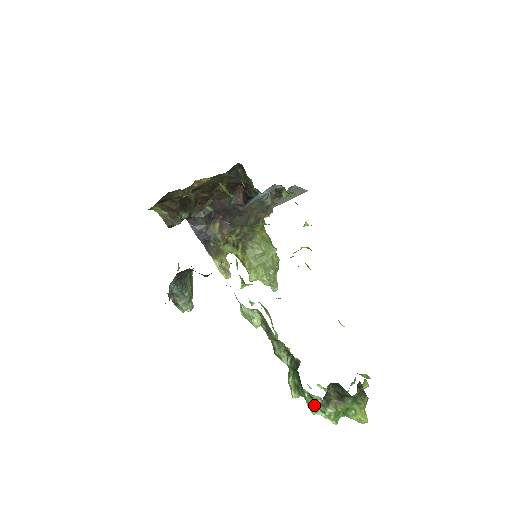
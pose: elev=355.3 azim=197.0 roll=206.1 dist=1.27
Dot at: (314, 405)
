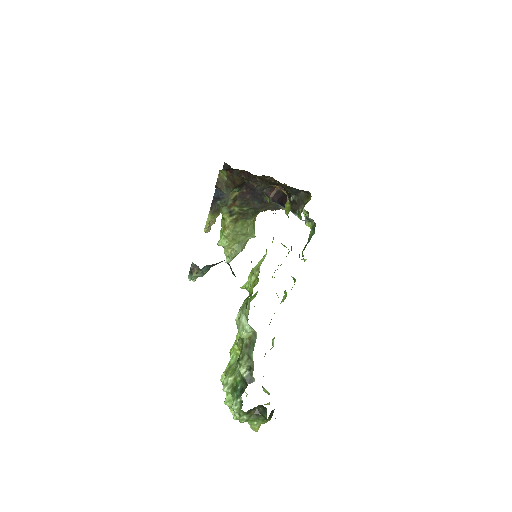
Dot at: (239, 409)
